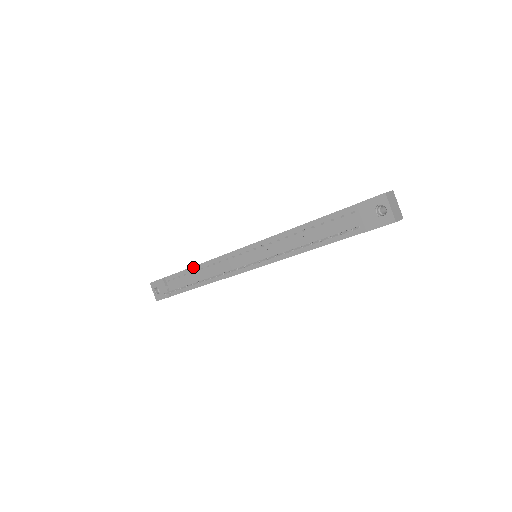
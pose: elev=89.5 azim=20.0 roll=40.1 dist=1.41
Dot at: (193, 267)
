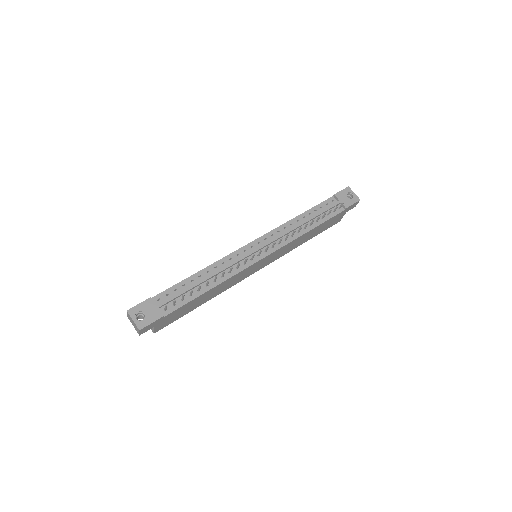
Dot at: (196, 274)
